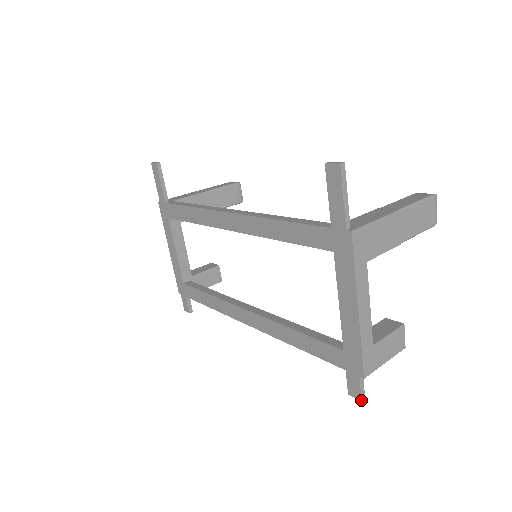
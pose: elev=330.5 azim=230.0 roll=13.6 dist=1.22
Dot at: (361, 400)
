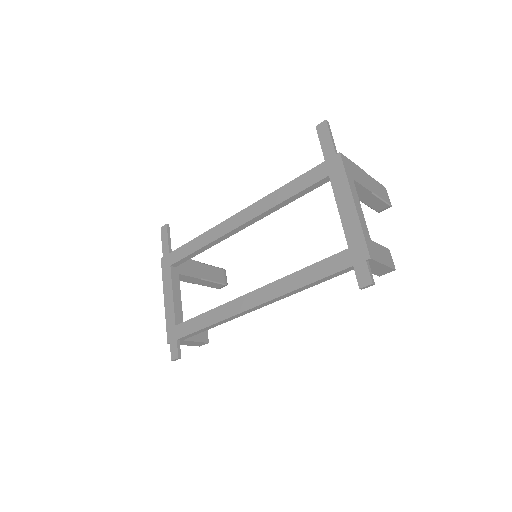
Dot at: (372, 283)
